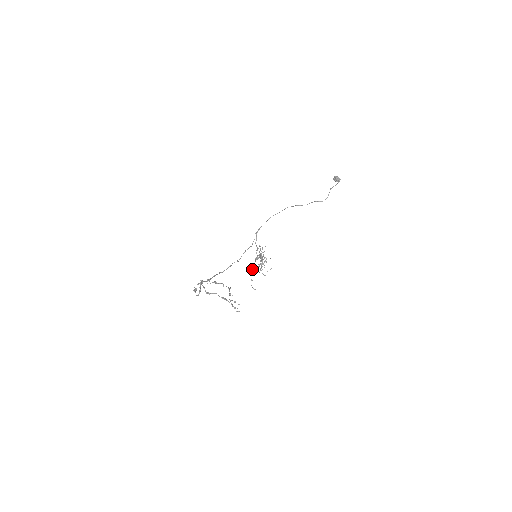
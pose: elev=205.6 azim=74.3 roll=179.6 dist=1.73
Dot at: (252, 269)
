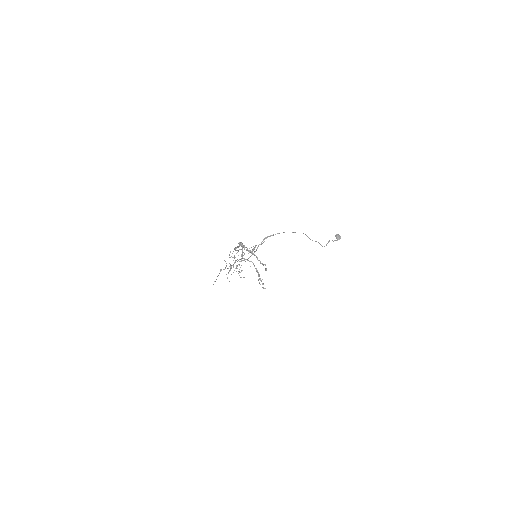
Dot at: occluded
